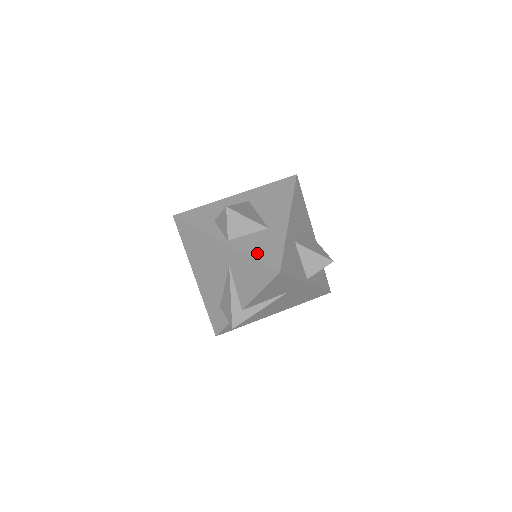
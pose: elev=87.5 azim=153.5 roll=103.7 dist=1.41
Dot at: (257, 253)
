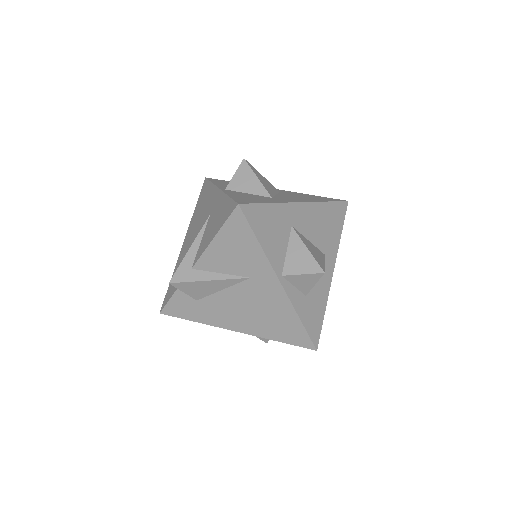
Dot at: (237, 196)
